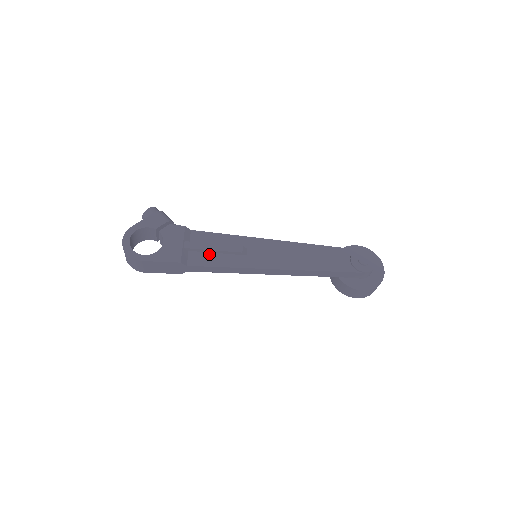
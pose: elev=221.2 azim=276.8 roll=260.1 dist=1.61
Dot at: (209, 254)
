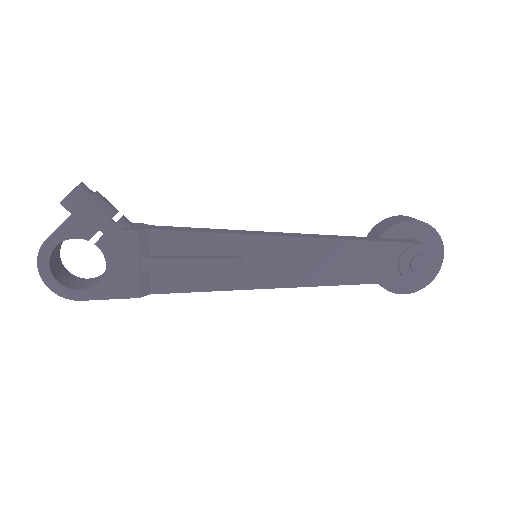
Dot at: (183, 272)
